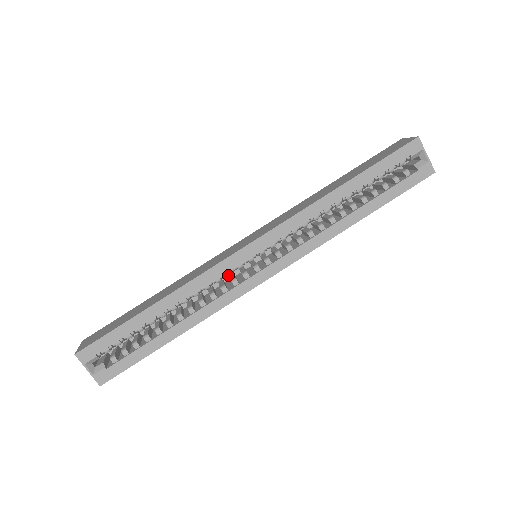
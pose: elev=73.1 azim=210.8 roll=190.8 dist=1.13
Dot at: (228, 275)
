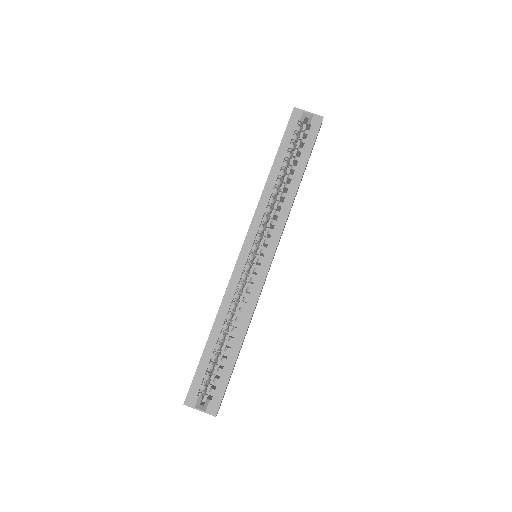
Dot at: (244, 279)
